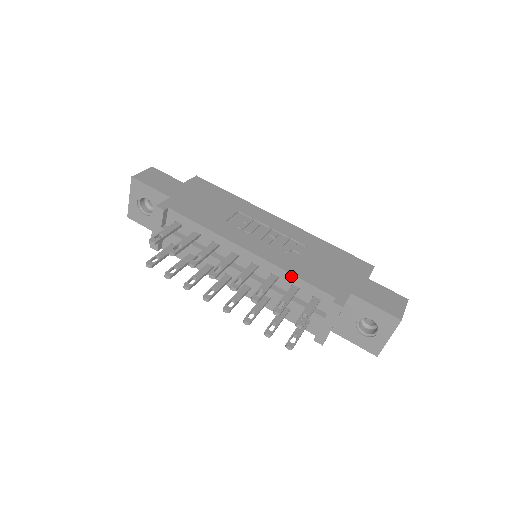
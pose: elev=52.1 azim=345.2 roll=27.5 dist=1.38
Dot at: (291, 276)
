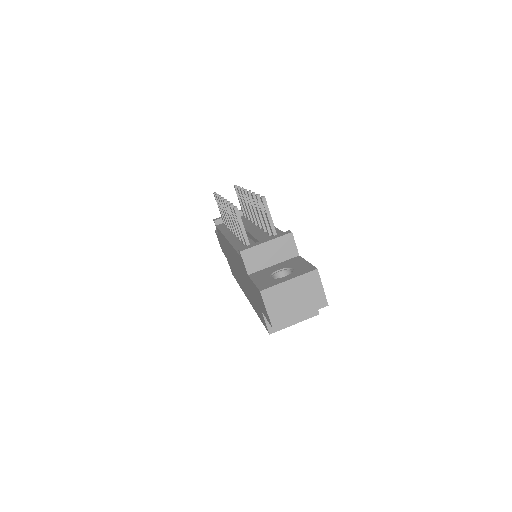
Dot at: (277, 230)
